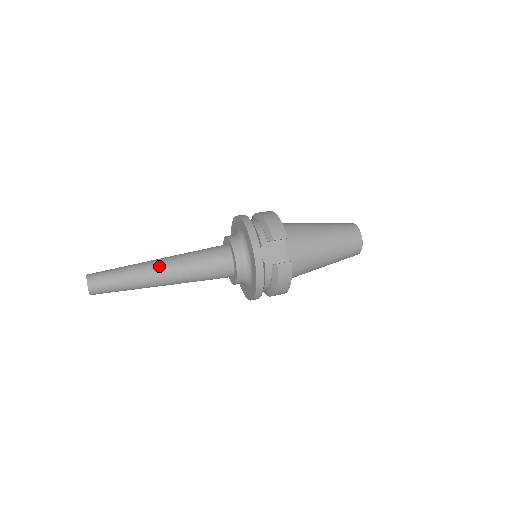
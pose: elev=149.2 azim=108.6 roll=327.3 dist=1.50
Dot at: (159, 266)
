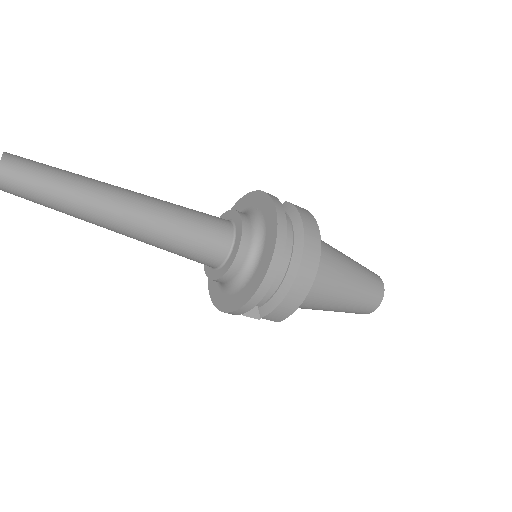
Dot at: occluded
